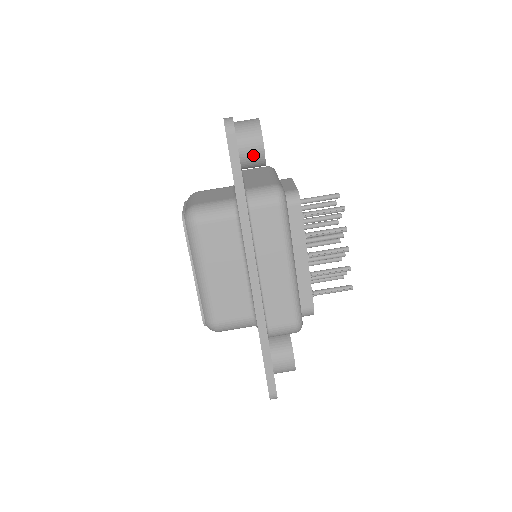
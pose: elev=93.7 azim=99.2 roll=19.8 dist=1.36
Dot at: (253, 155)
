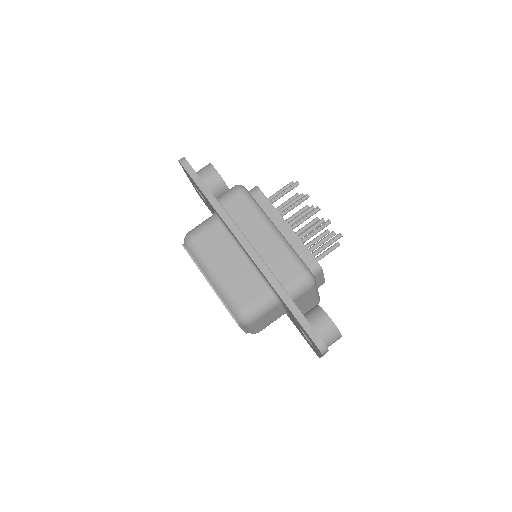
Dot at: (214, 182)
